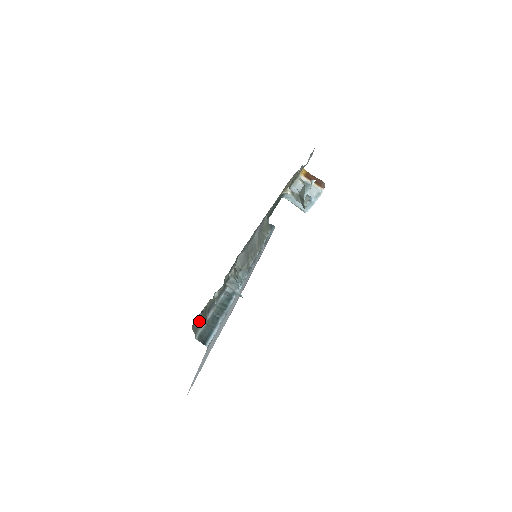
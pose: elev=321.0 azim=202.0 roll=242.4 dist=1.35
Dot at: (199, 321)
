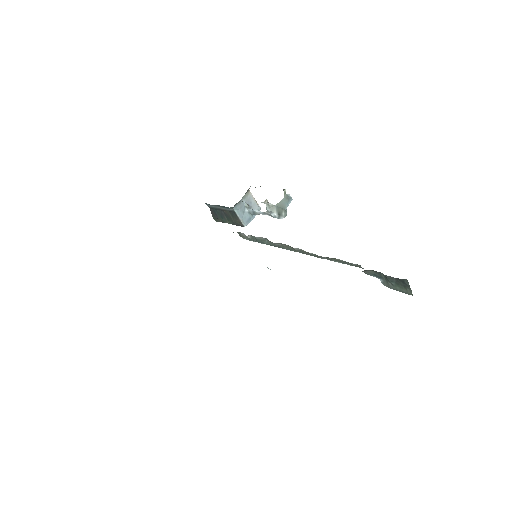
Dot at: occluded
